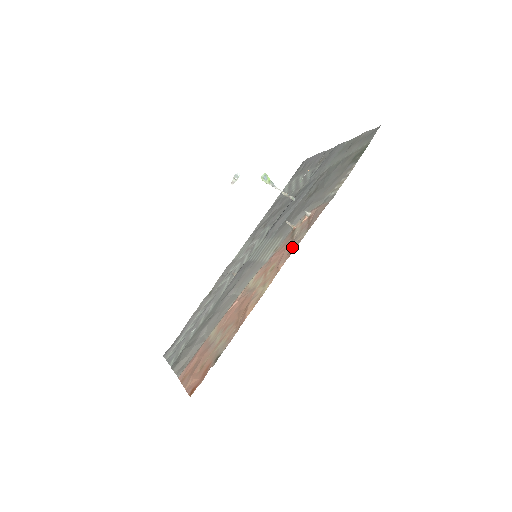
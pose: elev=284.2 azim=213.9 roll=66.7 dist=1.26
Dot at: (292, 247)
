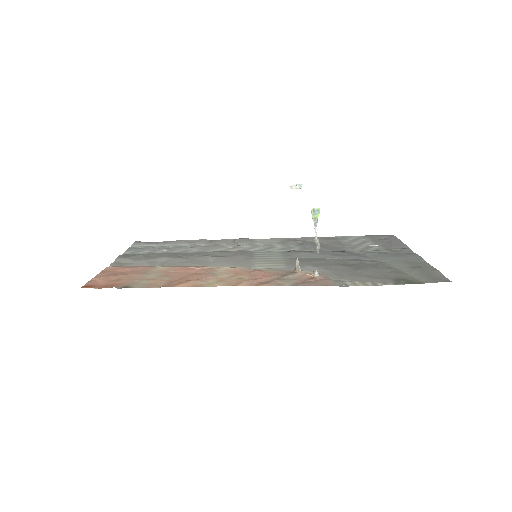
Dot at: (269, 282)
